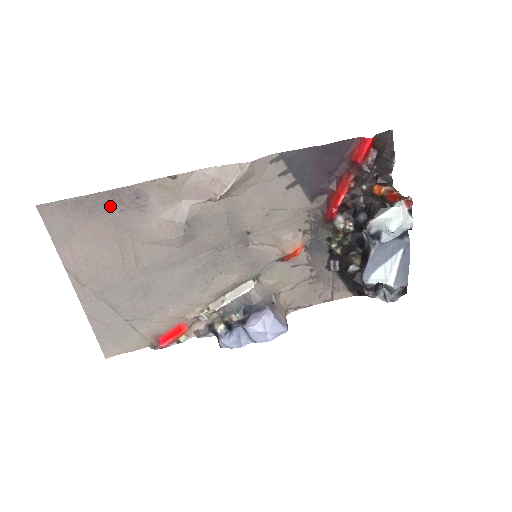
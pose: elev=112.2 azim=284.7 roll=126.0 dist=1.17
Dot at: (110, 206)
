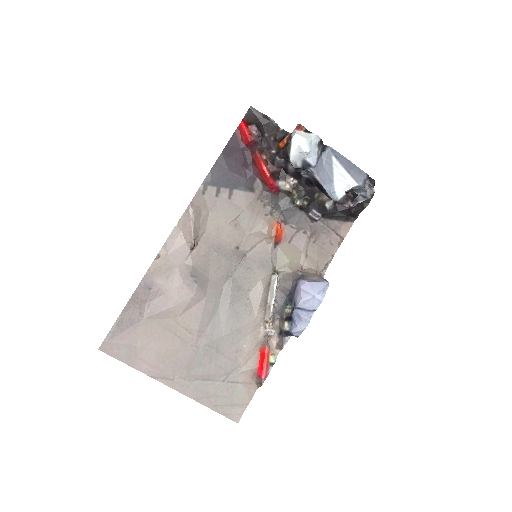
Dot at: (139, 309)
